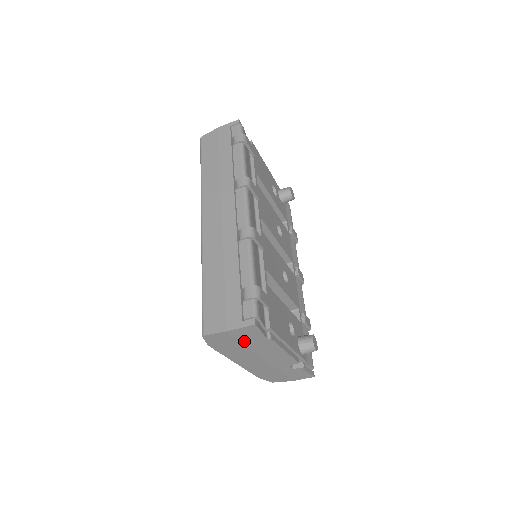
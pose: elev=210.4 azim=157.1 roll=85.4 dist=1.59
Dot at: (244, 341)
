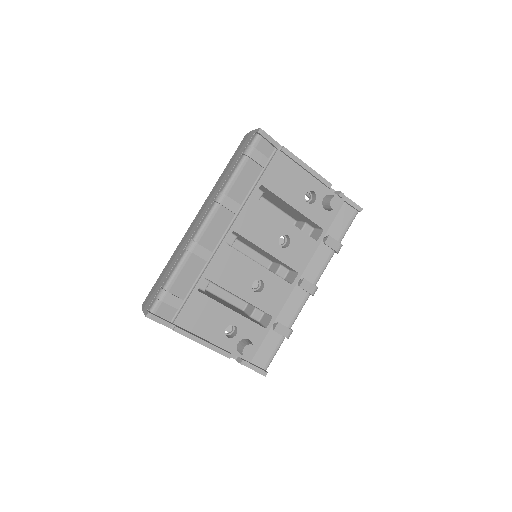
Dot at: occluded
